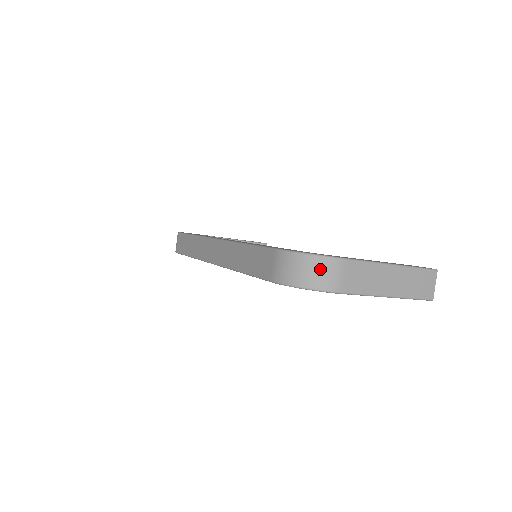
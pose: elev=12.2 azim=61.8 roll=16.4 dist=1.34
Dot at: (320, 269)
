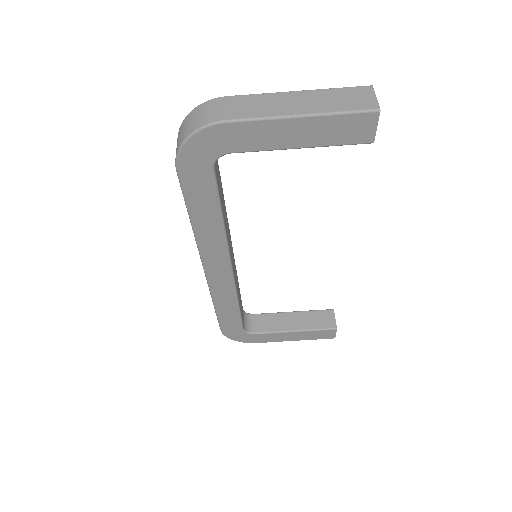
Dot at: (197, 114)
